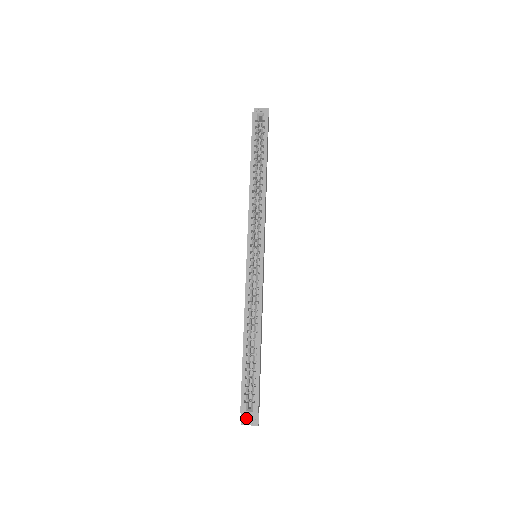
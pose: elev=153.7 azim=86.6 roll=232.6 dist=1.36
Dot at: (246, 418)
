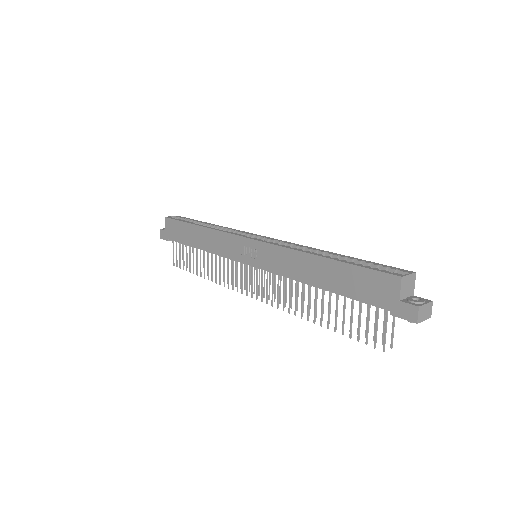
Dot at: (413, 300)
